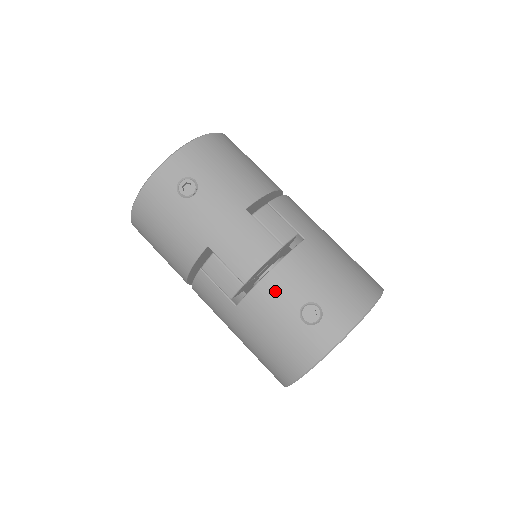
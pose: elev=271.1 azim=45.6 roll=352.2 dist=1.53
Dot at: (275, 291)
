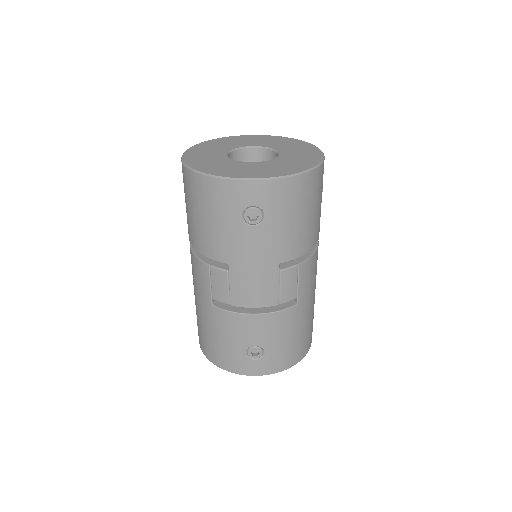
Dot at: (246, 326)
